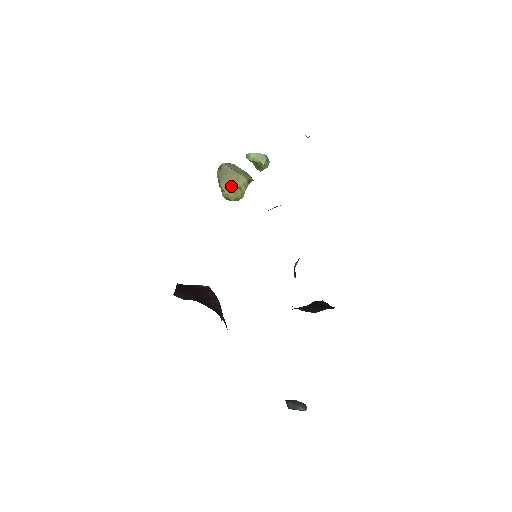
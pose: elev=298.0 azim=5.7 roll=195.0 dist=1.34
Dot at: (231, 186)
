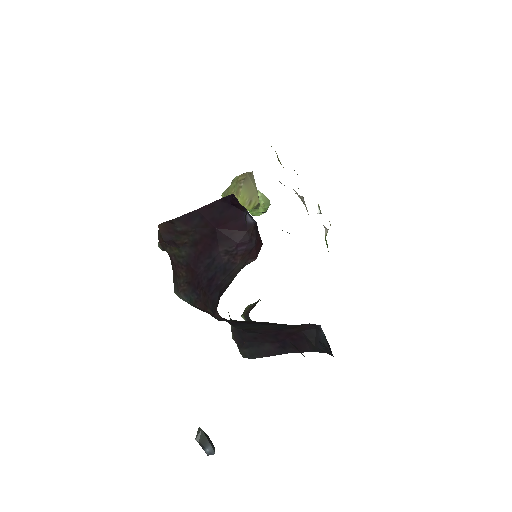
Dot at: (247, 194)
